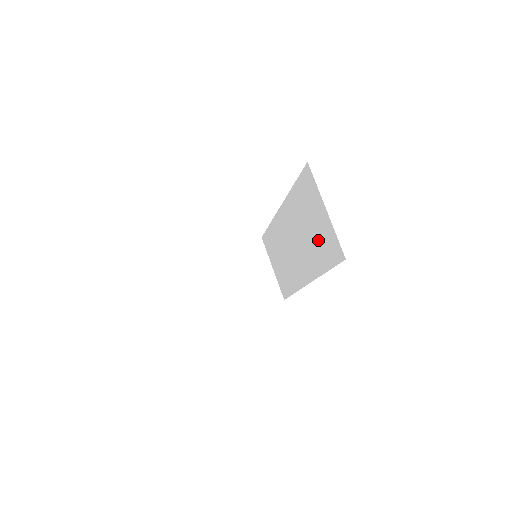
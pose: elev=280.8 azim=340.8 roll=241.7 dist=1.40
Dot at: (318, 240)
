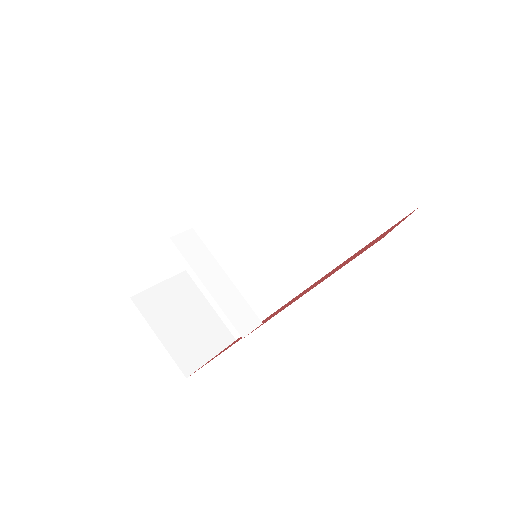
Dot at: (351, 208)
